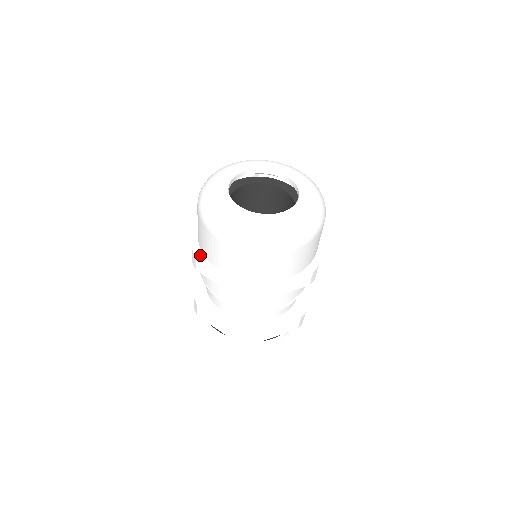
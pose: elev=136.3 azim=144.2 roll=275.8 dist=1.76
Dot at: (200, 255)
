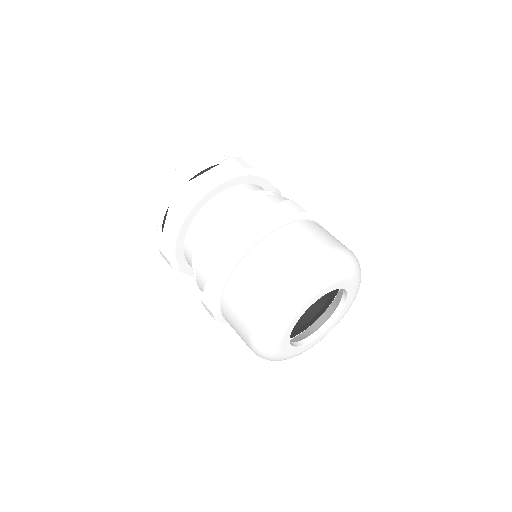
Dot at: (220, 318)
